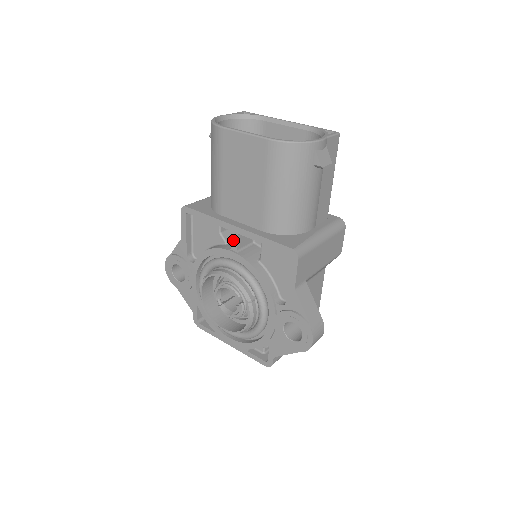
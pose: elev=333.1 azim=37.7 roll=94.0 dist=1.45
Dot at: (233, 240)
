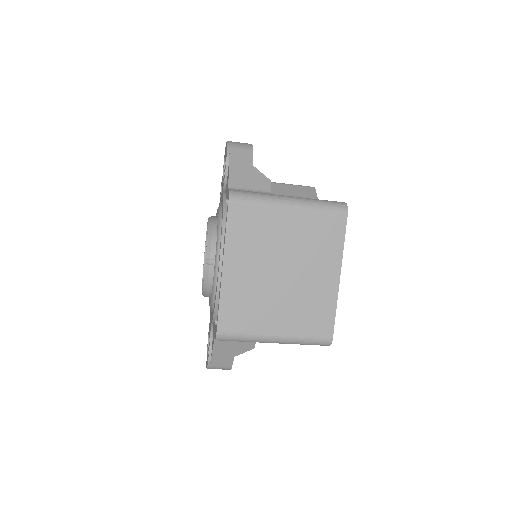
Dot at: occluded
